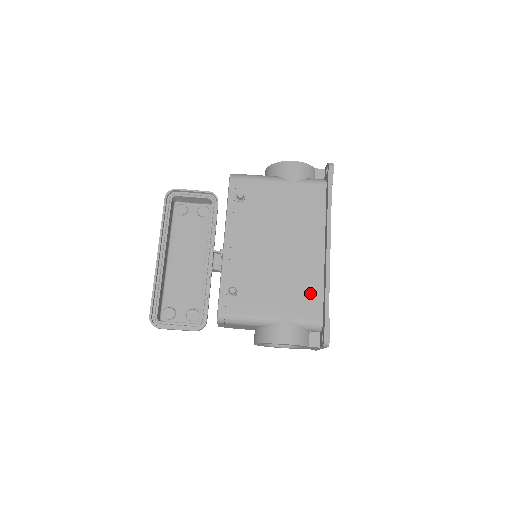
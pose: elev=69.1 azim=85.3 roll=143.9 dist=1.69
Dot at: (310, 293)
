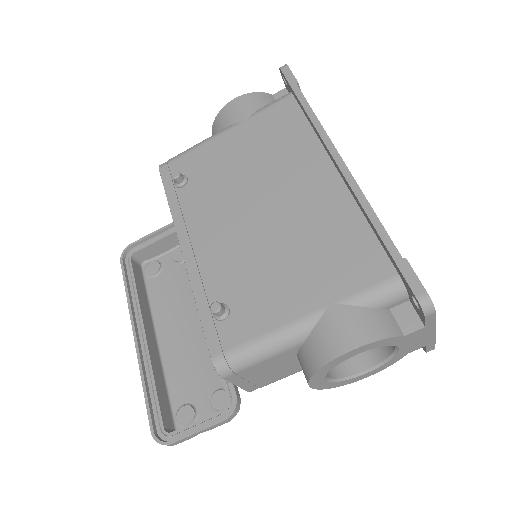
Dot at: (349, 243)
